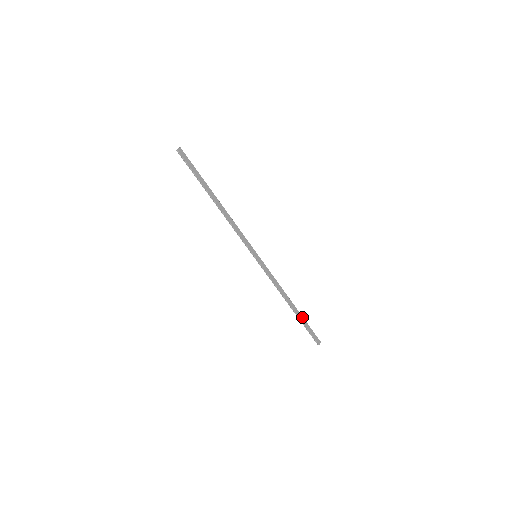
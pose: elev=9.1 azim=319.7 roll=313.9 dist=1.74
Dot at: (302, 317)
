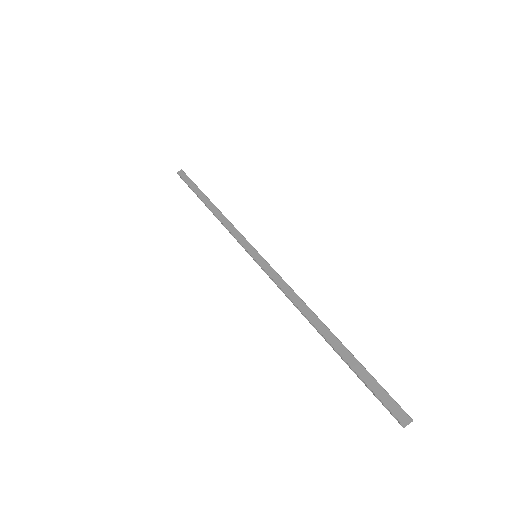
Dot at: (349, 353)
